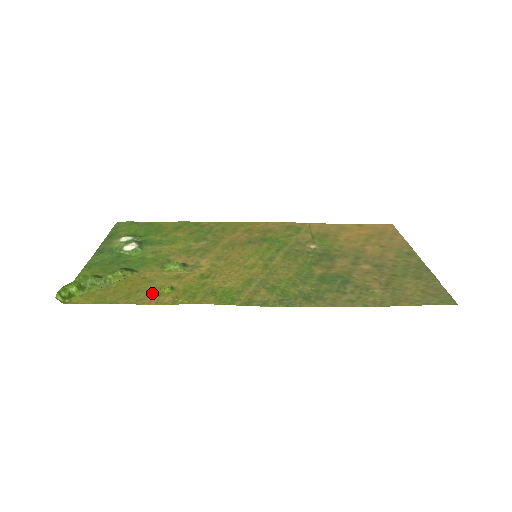
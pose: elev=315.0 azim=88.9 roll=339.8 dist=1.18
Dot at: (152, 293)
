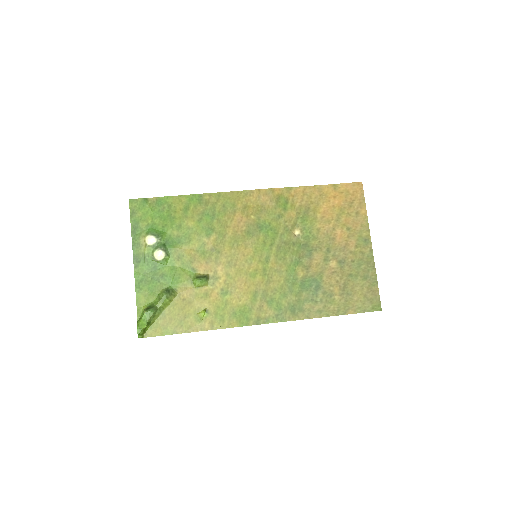
Dot at: (195, 318)
